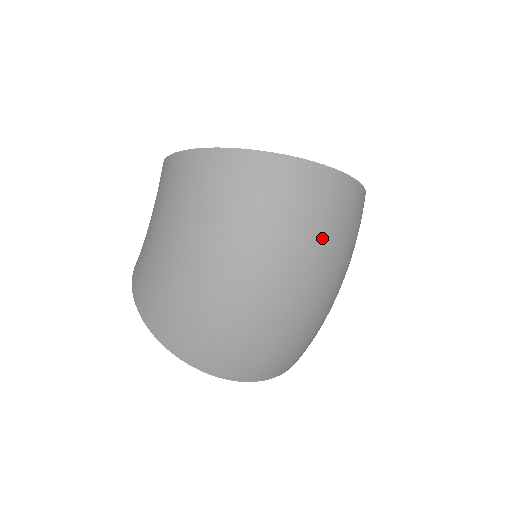
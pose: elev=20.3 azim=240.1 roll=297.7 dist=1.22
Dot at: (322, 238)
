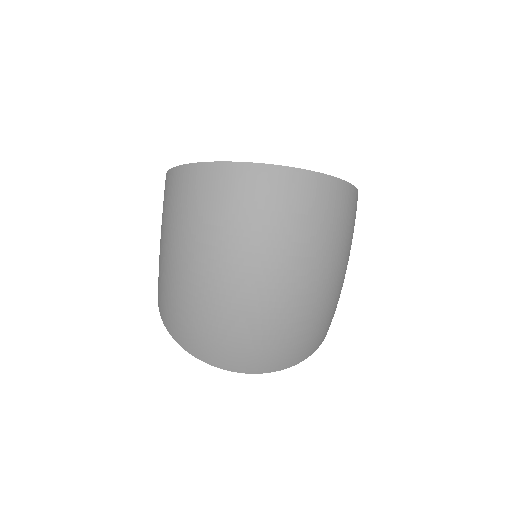
Dot at: (284, 235)
